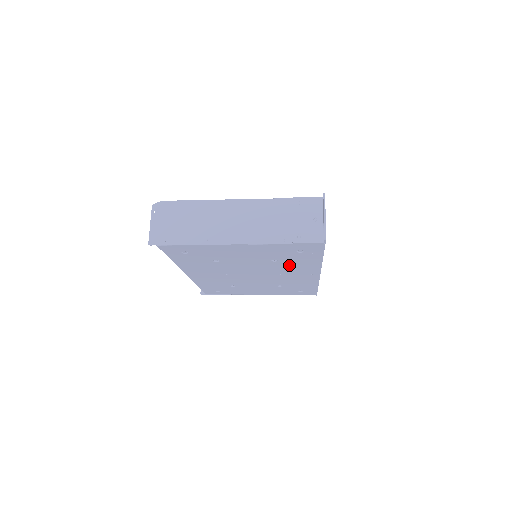
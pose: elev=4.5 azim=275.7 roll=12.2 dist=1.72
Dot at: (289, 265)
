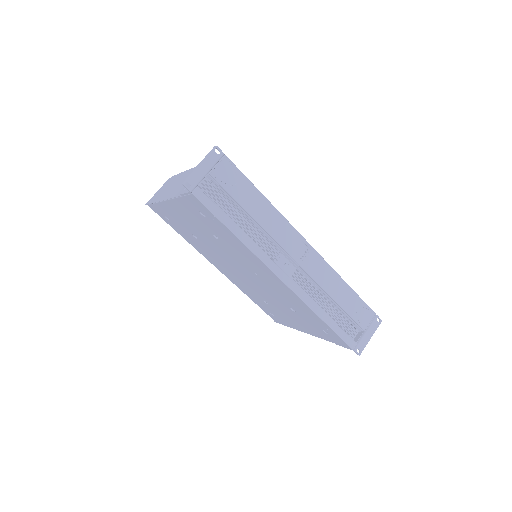
Dot at: (235, 250)
